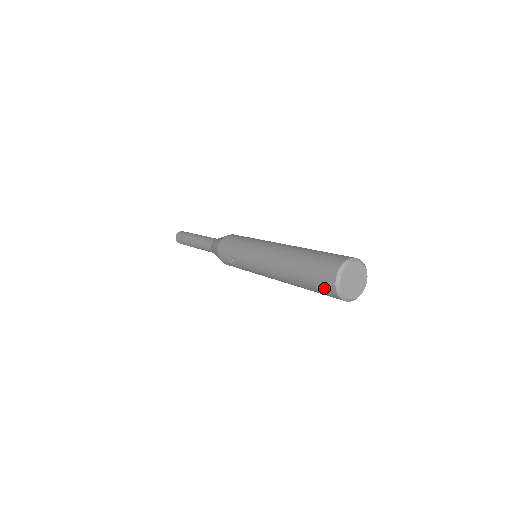
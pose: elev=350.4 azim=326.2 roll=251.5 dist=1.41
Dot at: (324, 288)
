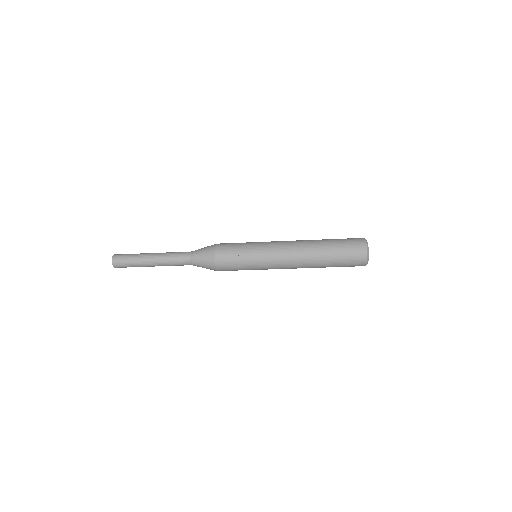
Dot at: (355, 256)
